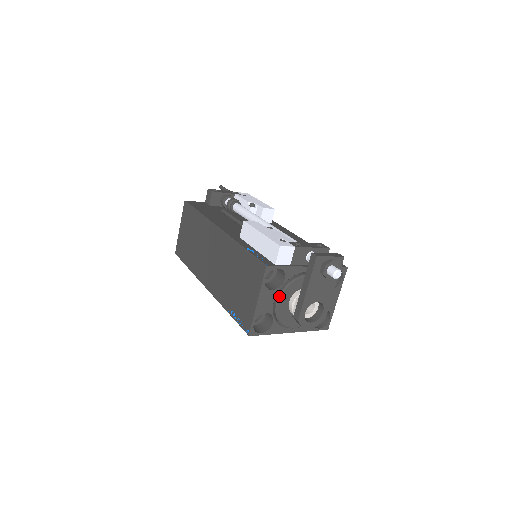
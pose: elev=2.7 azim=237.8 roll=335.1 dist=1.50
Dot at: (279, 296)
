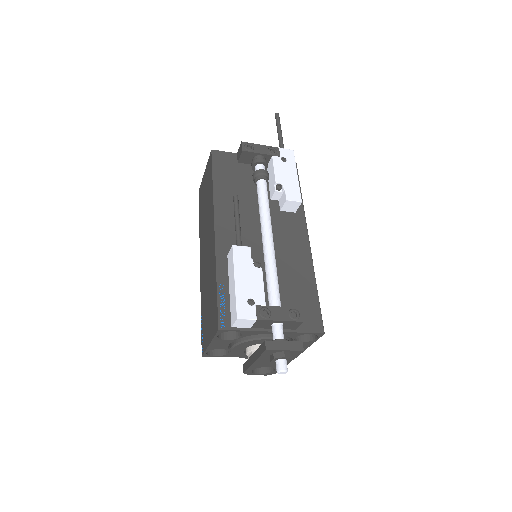
Dot at: (234, 345)
